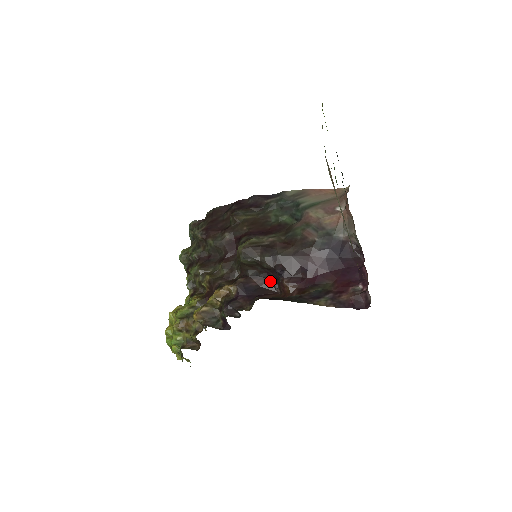
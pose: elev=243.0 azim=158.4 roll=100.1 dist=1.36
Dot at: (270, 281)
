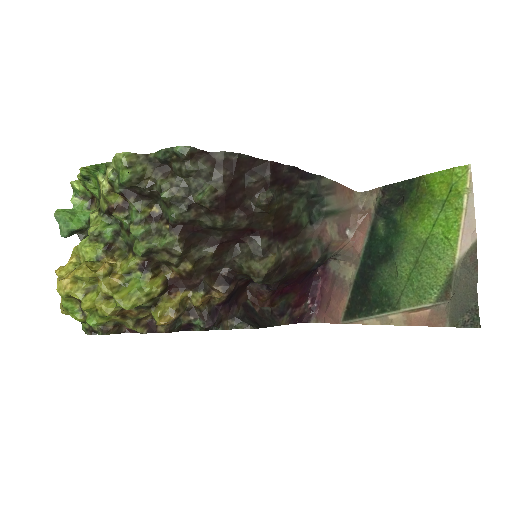
Dot at: (249, 282)
